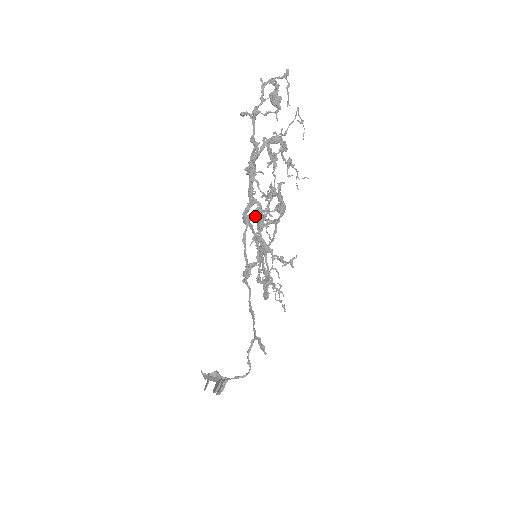
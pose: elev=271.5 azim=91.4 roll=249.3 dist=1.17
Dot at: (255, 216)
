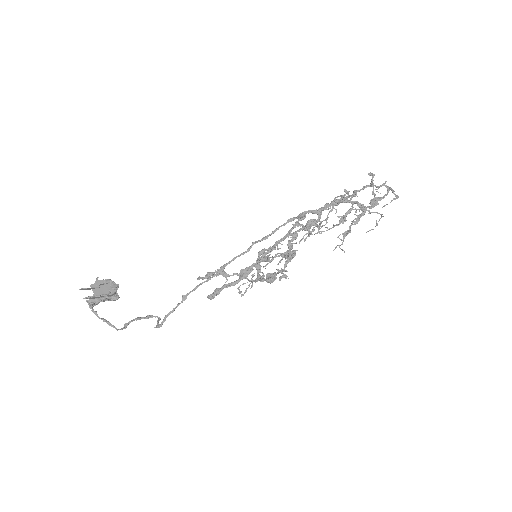
Dot at: (309, 221)
